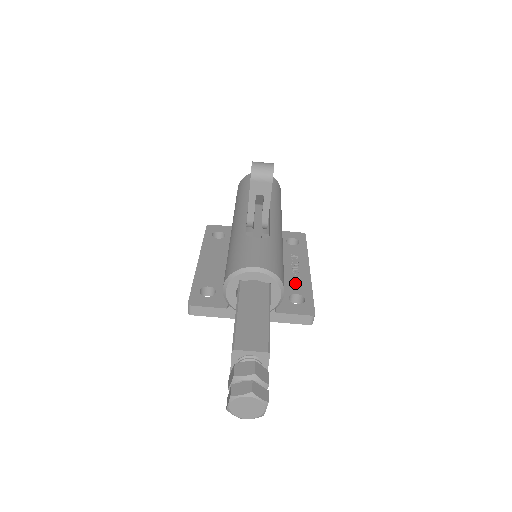
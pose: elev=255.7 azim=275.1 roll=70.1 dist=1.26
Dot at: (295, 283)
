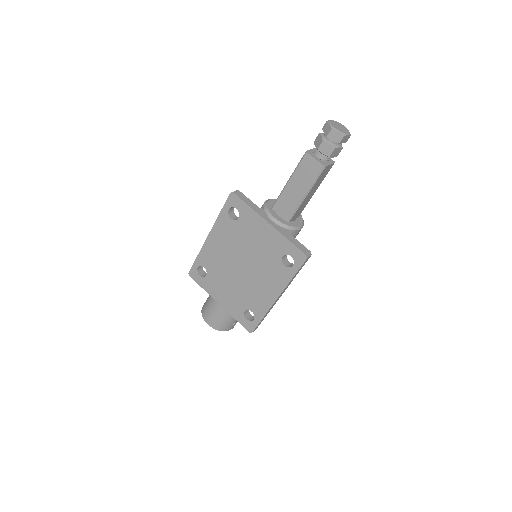
Dot at: occluded
